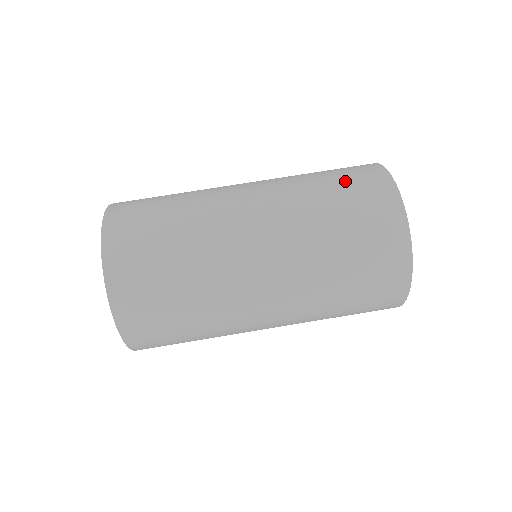
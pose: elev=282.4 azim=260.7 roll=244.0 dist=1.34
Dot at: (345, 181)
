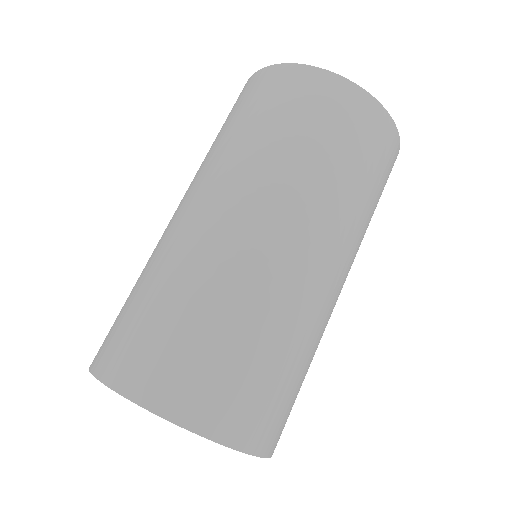
Dot at: (241, 109)
